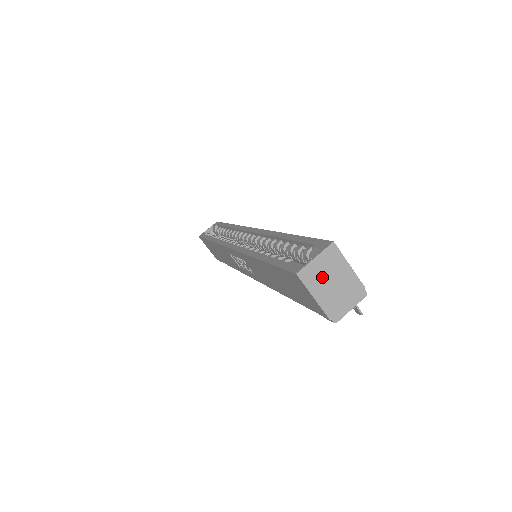
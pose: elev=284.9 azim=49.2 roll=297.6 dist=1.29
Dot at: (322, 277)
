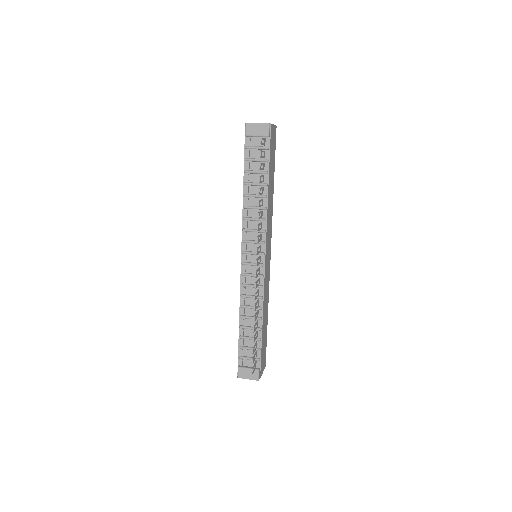
Dot at: occluded
